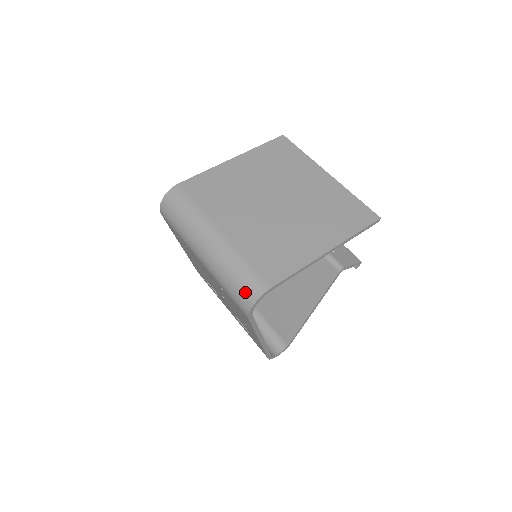
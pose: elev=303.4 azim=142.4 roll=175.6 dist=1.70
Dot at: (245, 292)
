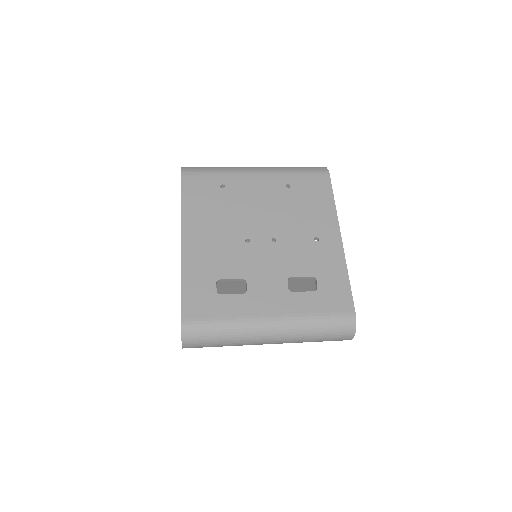
Dot at: occluded
